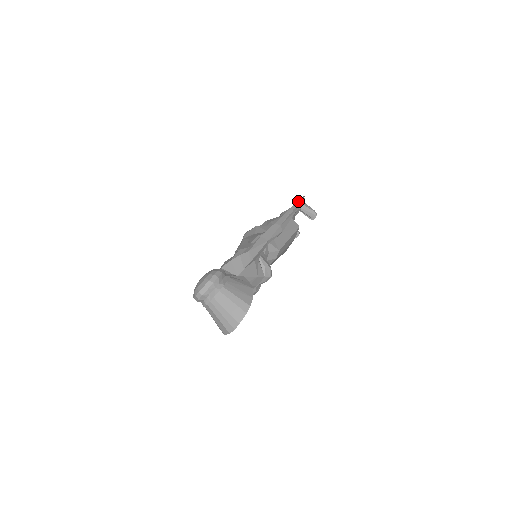
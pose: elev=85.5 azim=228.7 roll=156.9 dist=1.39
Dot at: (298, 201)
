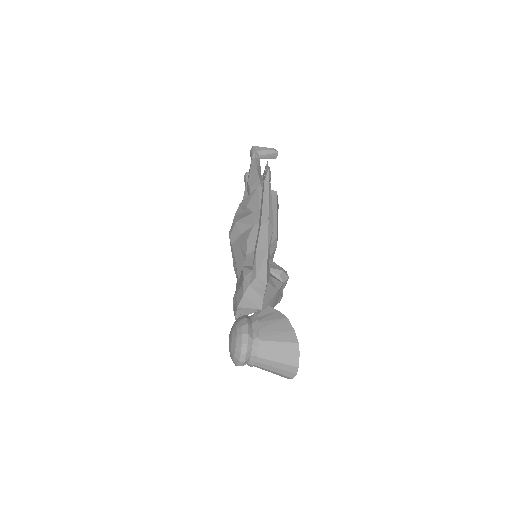
Dot at: (266, 177)
